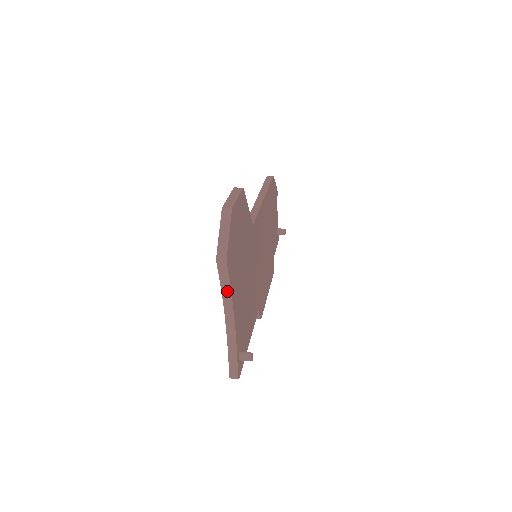
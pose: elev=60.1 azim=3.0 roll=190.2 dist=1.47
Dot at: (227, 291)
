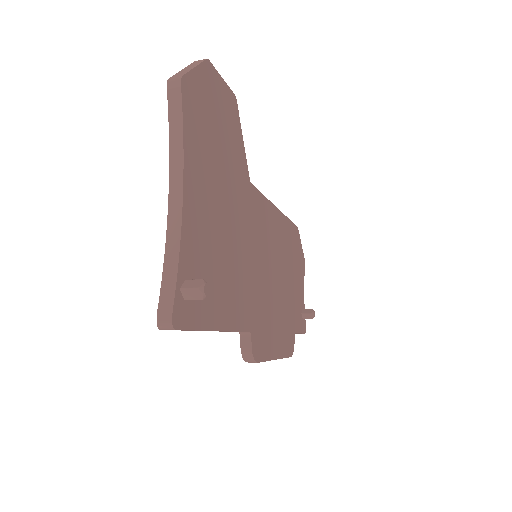
Dot at: (177, 141)
